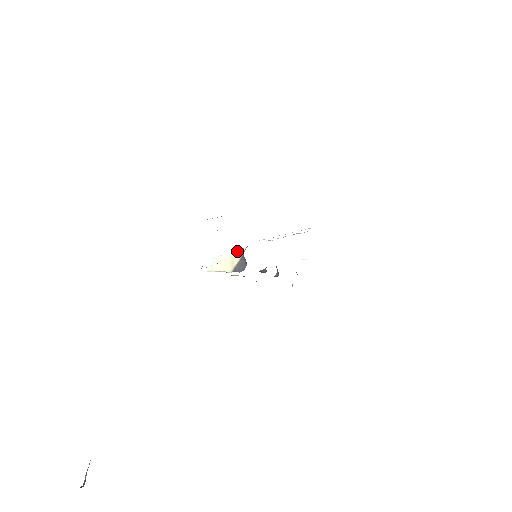
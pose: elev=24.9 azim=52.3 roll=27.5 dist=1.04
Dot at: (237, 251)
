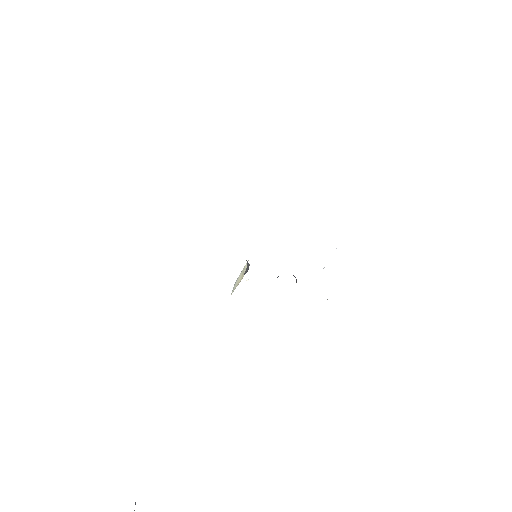
Dot at: (245, 265)
